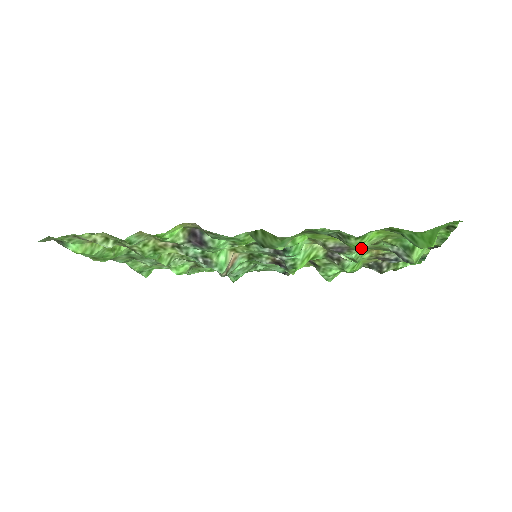
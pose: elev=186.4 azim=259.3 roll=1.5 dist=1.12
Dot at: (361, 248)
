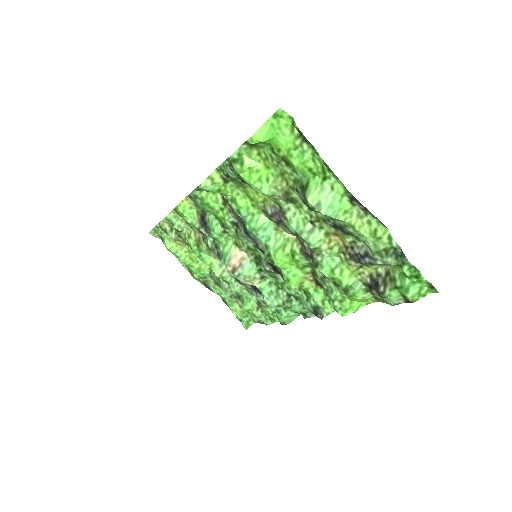
Dot at: (267, 193)
